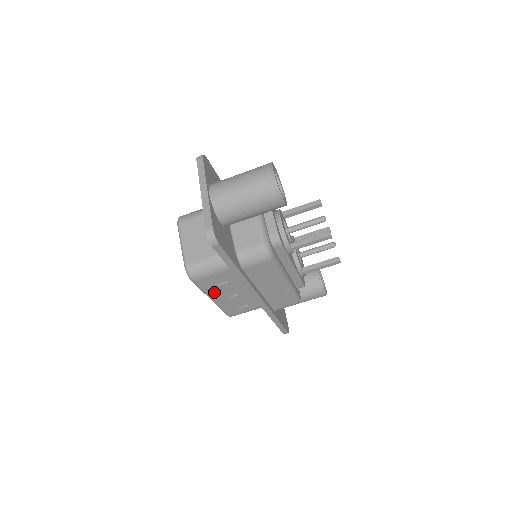
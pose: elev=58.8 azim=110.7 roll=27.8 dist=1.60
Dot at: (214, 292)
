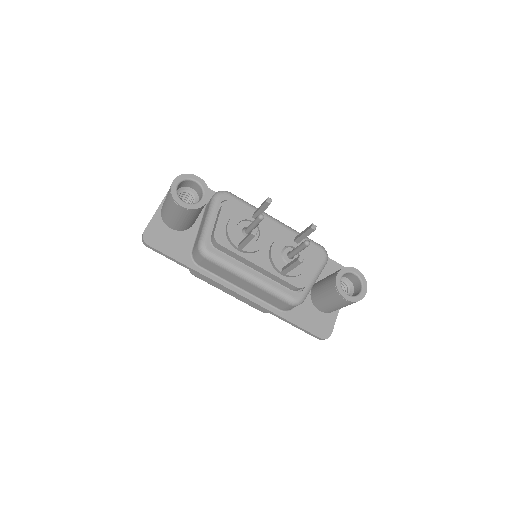
Dot at: (220, 287)
